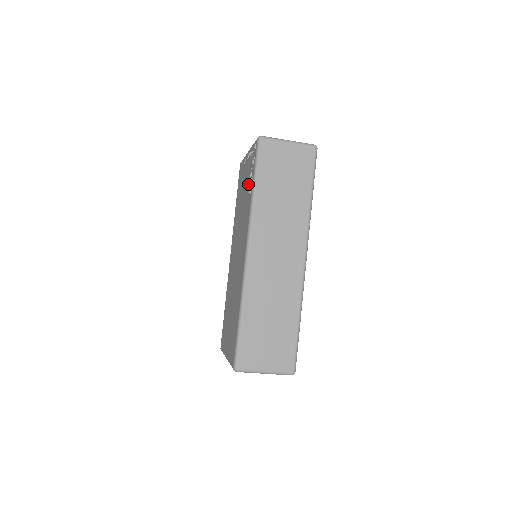
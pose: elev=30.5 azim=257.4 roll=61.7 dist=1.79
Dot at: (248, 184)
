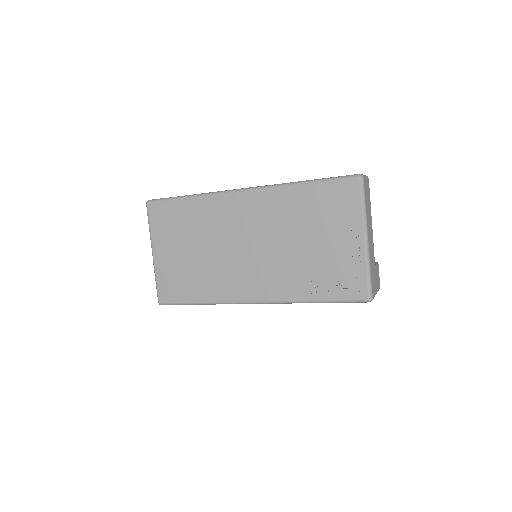
Dot at: (322, 273)
